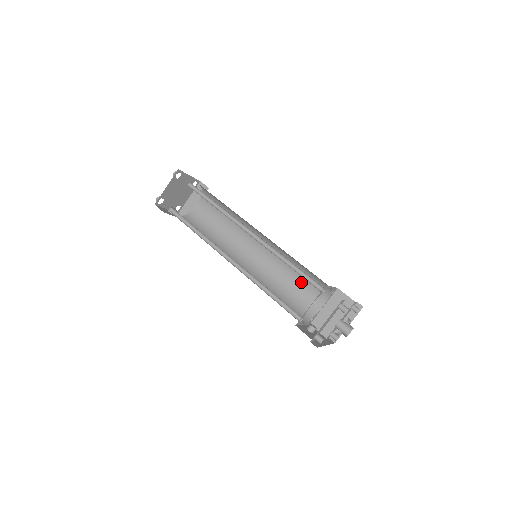
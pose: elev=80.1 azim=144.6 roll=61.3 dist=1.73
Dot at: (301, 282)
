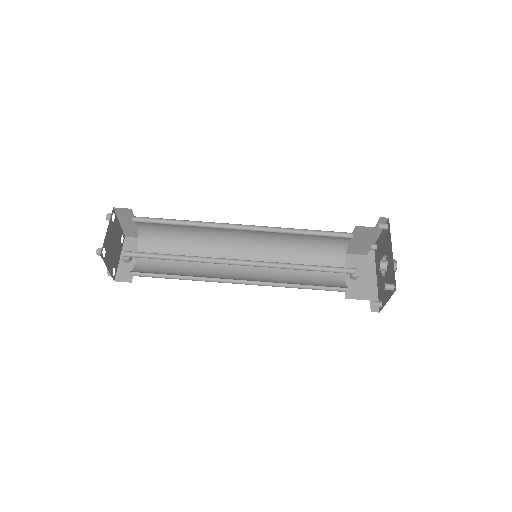
Dot at: (313, 237)
